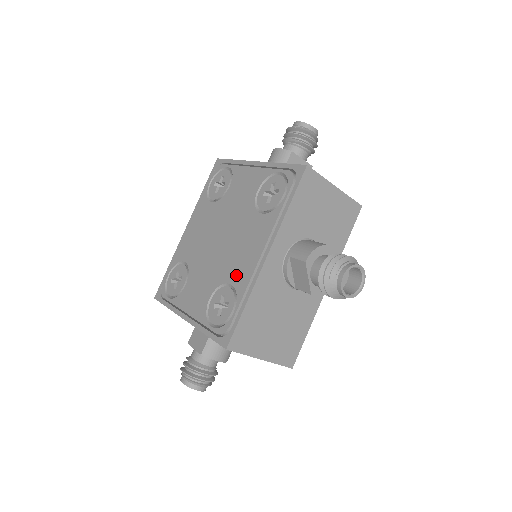
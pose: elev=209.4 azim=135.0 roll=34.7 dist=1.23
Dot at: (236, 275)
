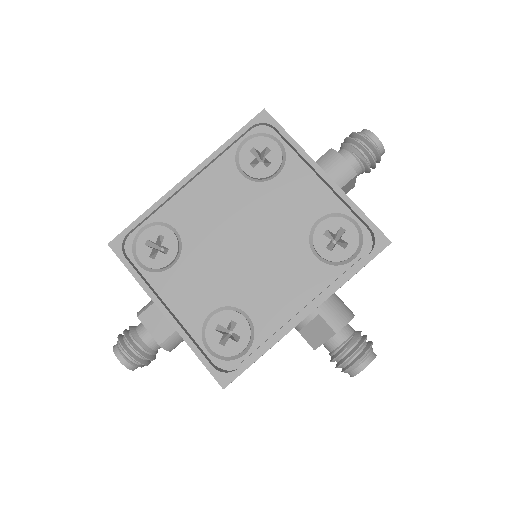
Dot at: (259, 310)
